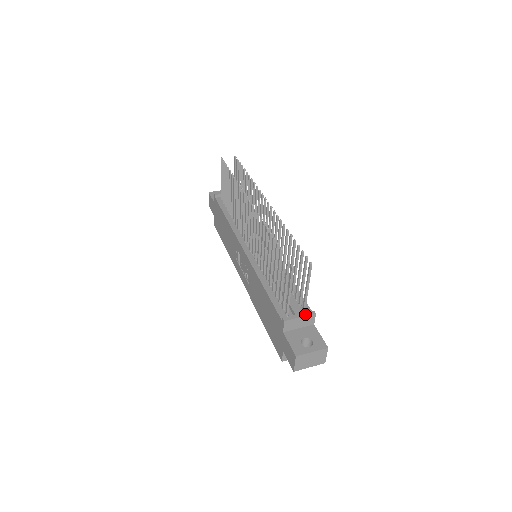
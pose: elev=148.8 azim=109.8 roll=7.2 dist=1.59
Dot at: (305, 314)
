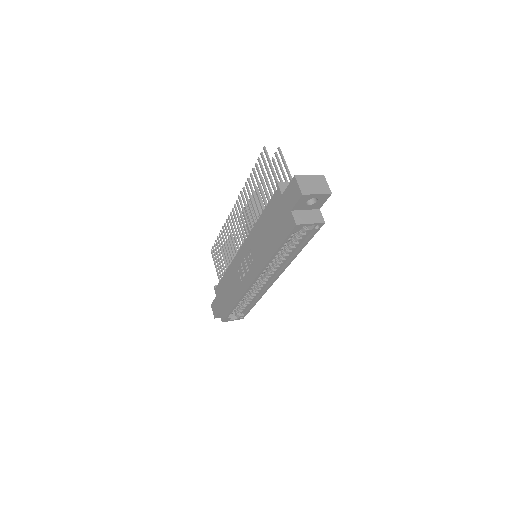
Dot at: occluded
